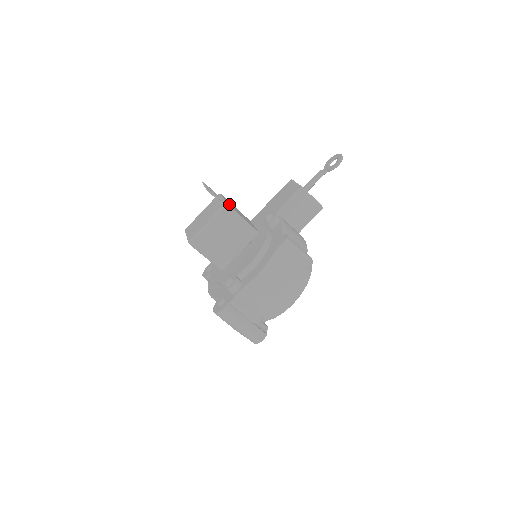
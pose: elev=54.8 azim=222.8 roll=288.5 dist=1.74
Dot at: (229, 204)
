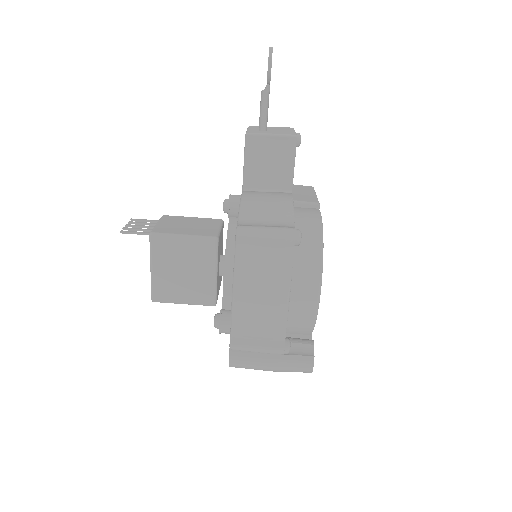
Dot at: (162, 228)
